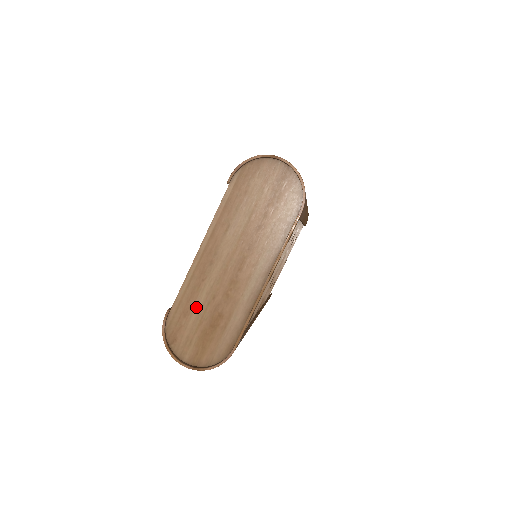
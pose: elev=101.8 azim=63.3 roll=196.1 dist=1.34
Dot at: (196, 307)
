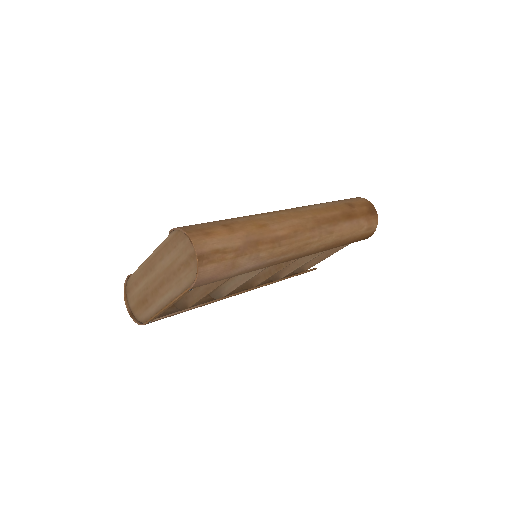
Dot at: (140, 285)
